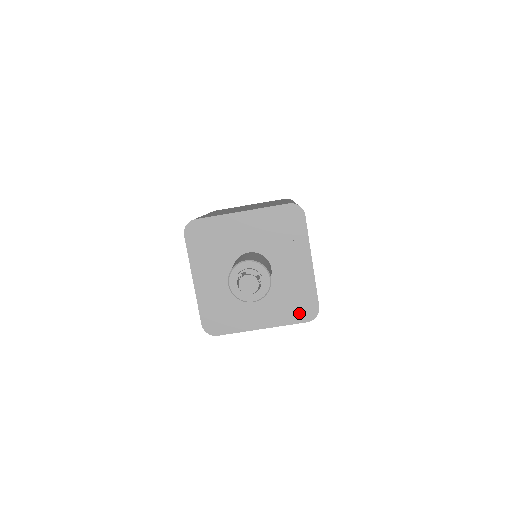
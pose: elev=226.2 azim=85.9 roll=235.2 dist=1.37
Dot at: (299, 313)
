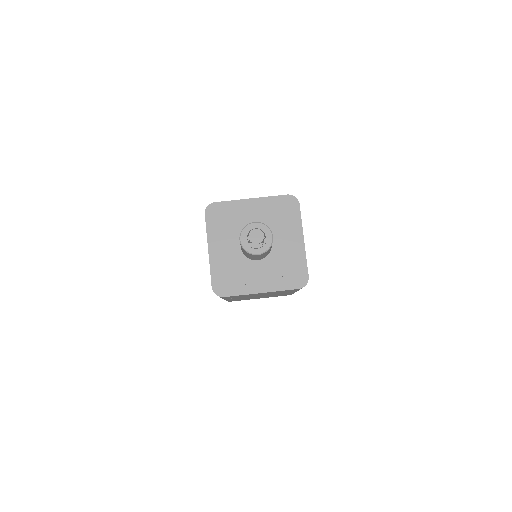
Dot at: (292, 281)
